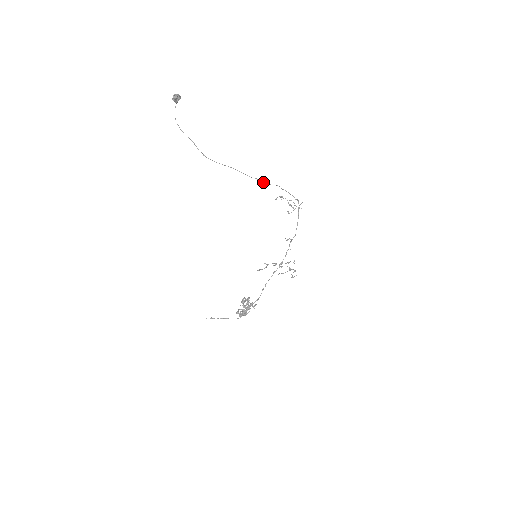
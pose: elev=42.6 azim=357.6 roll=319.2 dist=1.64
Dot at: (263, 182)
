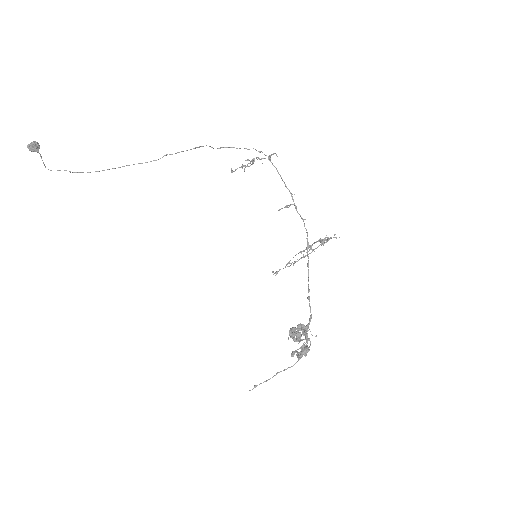
Dot at: occluded
